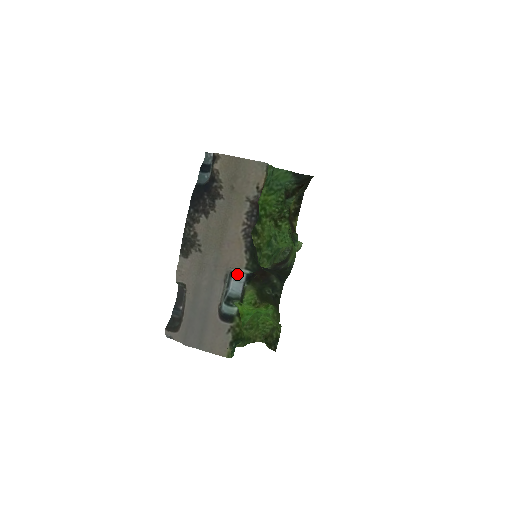
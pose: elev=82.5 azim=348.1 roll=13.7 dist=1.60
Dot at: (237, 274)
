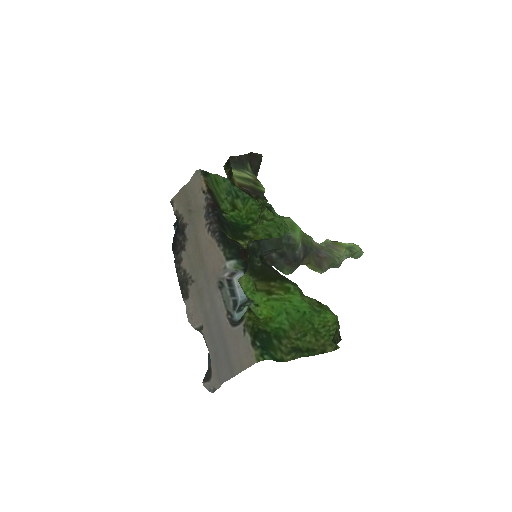
Dot at: (237, 279)
